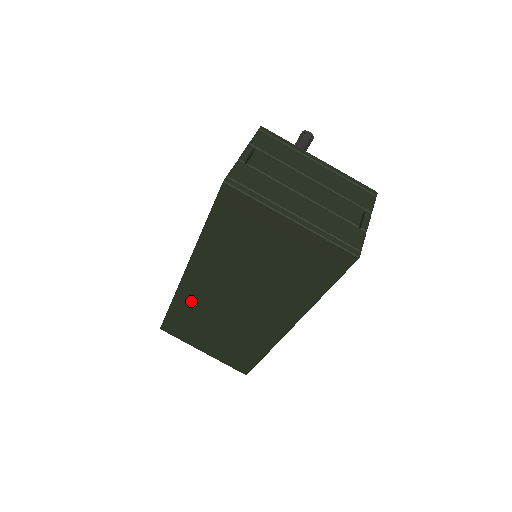
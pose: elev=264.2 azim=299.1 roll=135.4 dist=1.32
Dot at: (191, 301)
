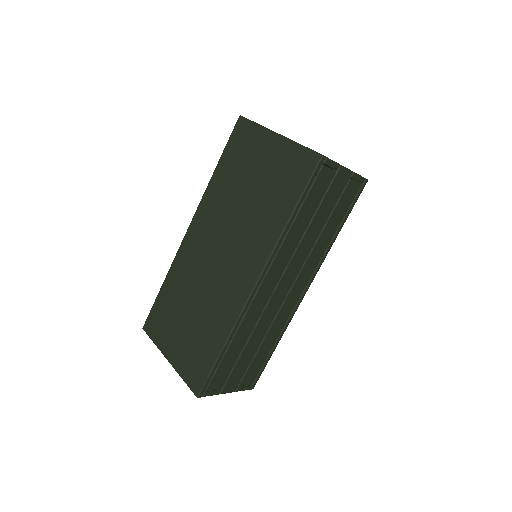
Dot at: (181, 269)
